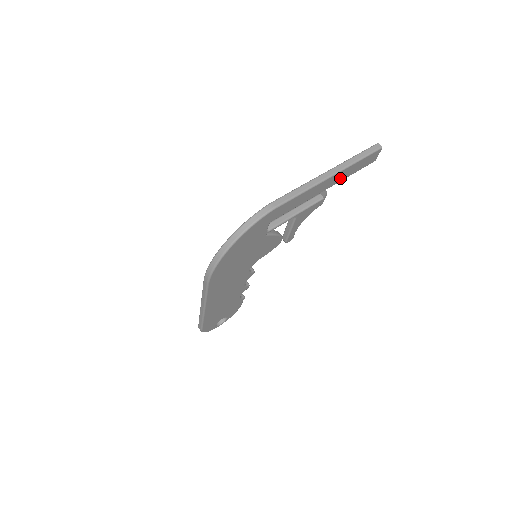
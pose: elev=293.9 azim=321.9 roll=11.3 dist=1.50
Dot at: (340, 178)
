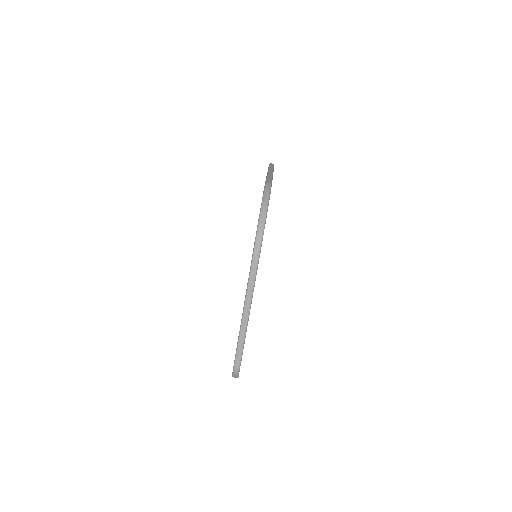
Dot at: occluded
